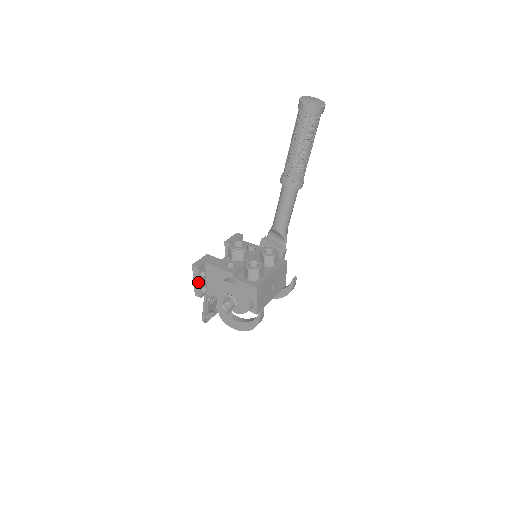
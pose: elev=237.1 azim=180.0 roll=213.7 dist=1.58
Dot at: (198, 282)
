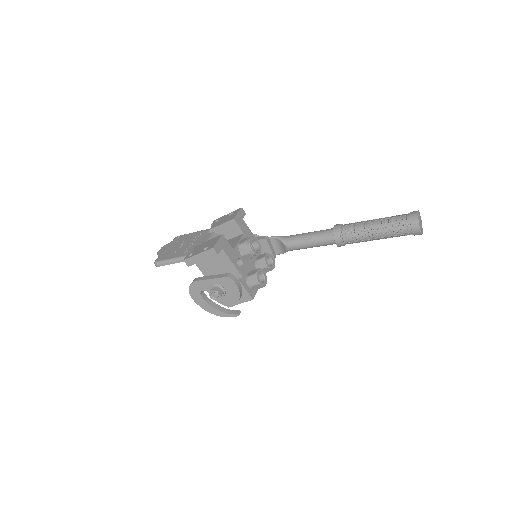
Dot at: (202, 259)
